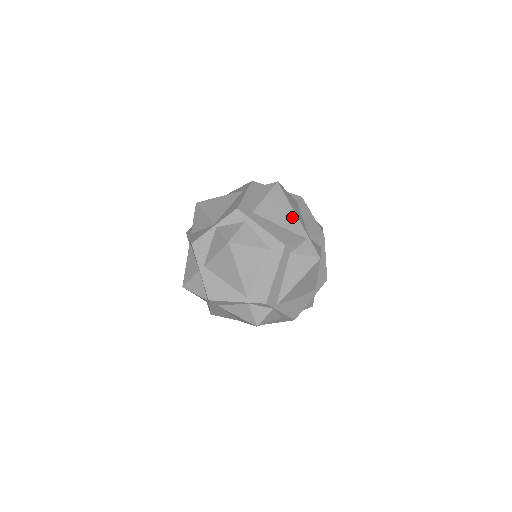
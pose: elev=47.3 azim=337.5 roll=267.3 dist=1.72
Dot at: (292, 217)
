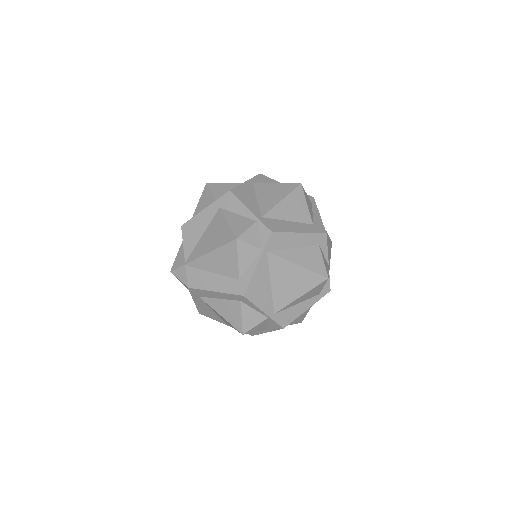
Dot at: (329, 252)
